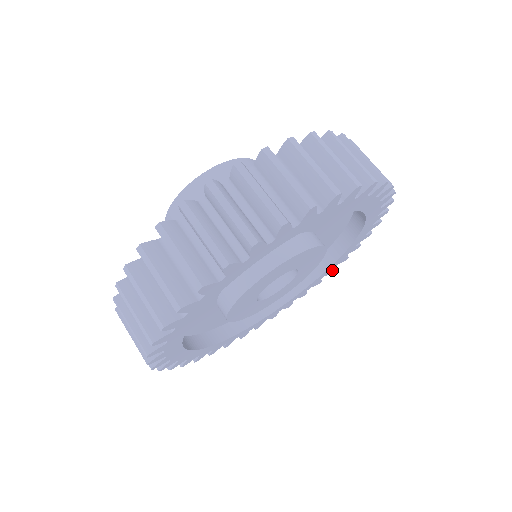
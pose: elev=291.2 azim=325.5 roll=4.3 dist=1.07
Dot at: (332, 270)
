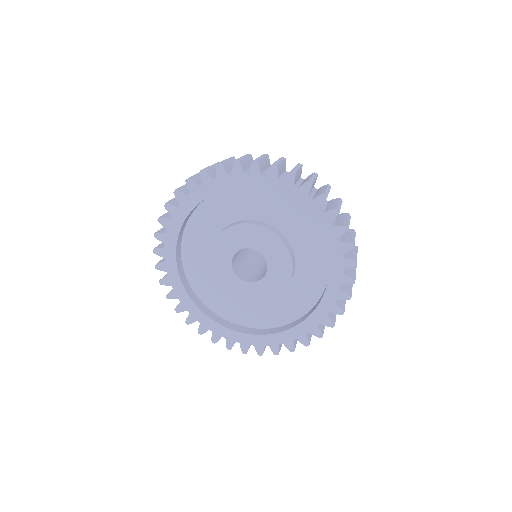
Dot at: (262, 349)
